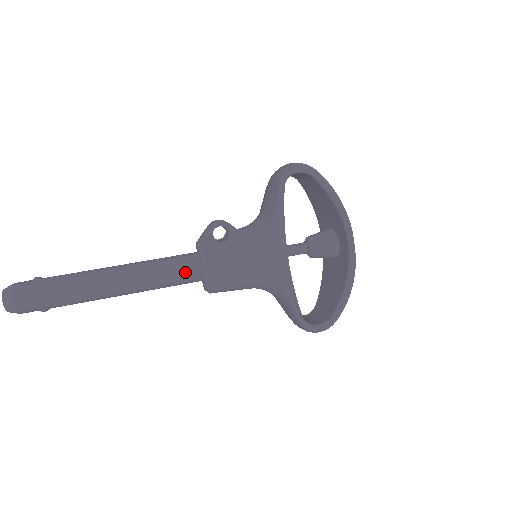
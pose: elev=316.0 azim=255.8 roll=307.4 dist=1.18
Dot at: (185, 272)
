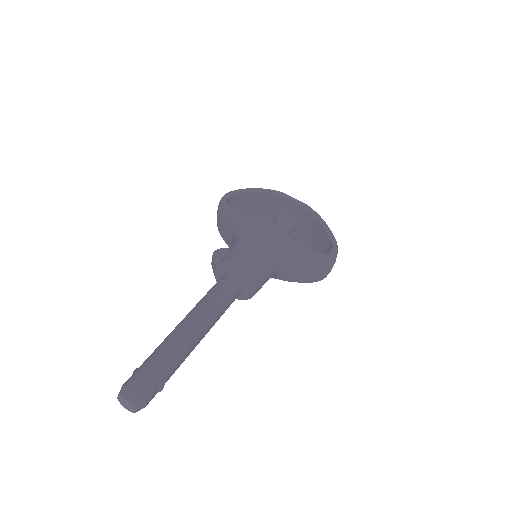
Dot at: (227, 285)
